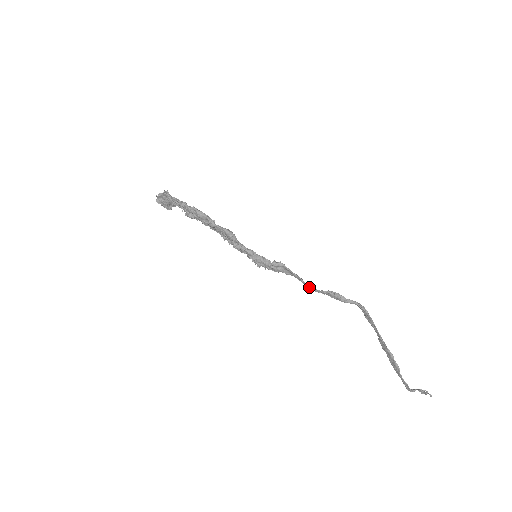
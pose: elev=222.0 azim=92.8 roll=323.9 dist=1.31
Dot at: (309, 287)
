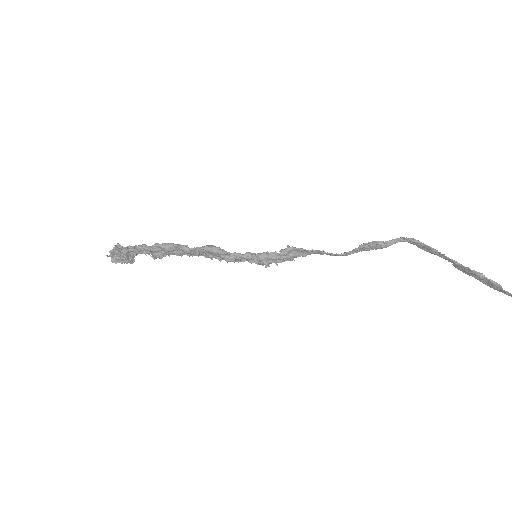
Dot at: (336, 255)
